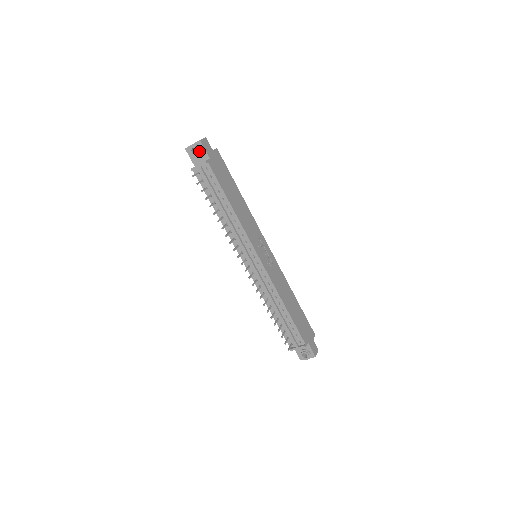
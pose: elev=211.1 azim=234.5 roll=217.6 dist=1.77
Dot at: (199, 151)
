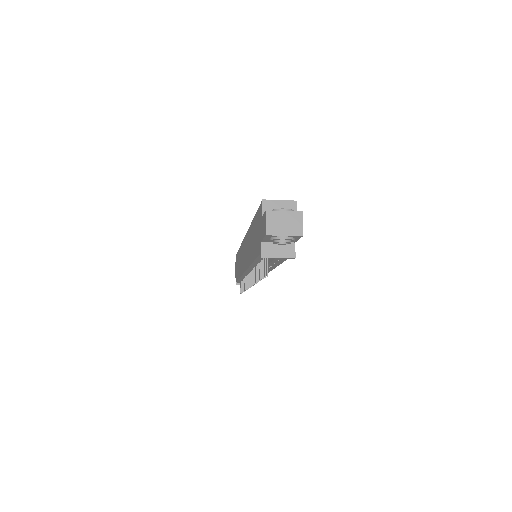
Dot at: (289, 242)
